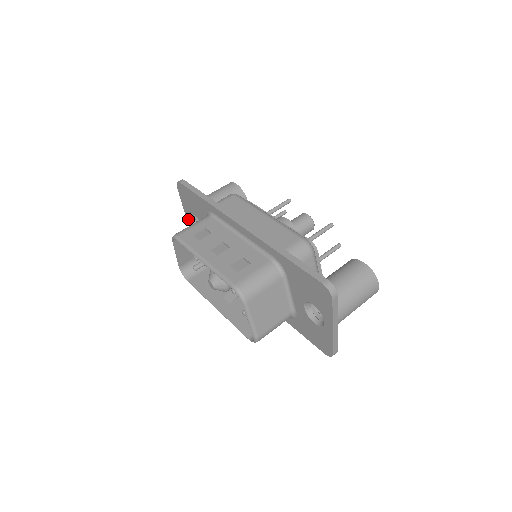
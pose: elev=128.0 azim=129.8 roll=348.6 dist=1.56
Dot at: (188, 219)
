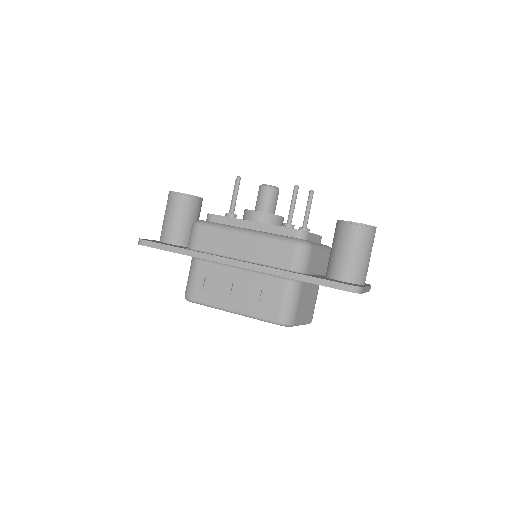
Dot at: occluded
